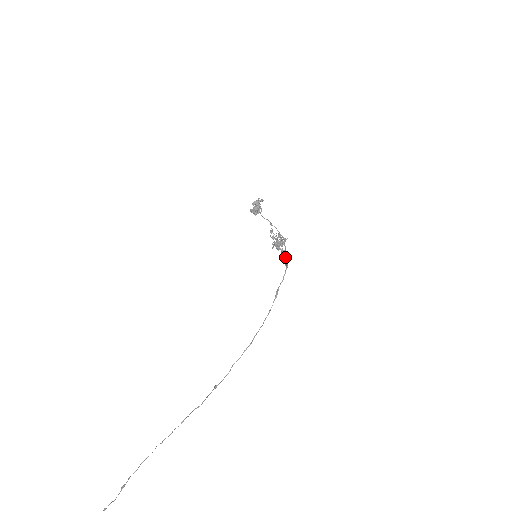
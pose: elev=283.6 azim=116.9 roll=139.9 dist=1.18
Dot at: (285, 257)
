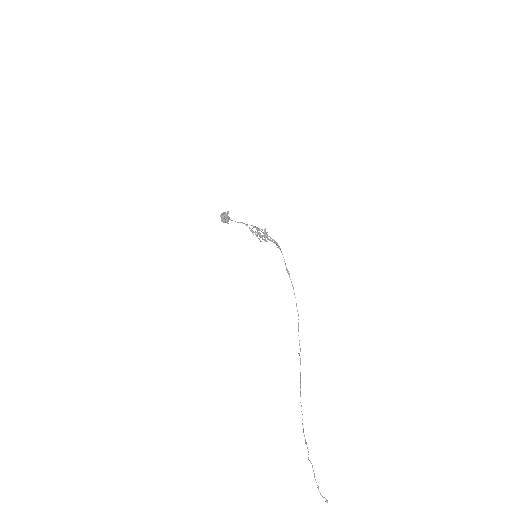
Dot at: (274, 243)
